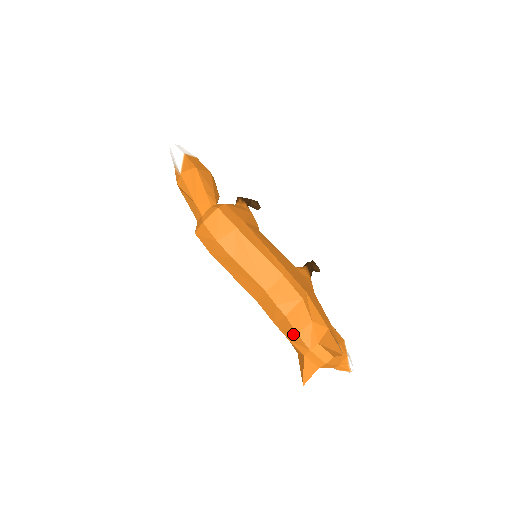
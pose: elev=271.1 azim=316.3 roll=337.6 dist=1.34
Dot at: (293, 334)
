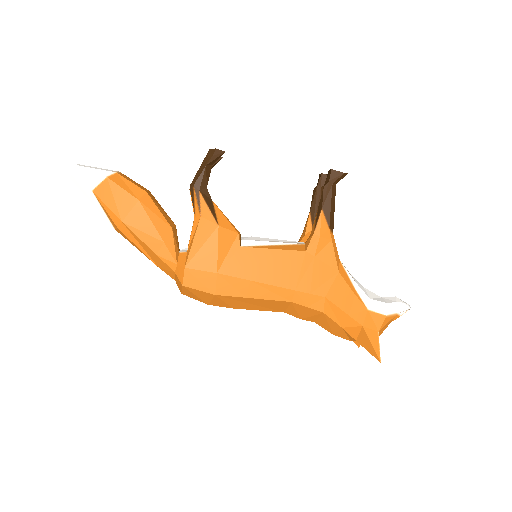
Dot at: occluded
